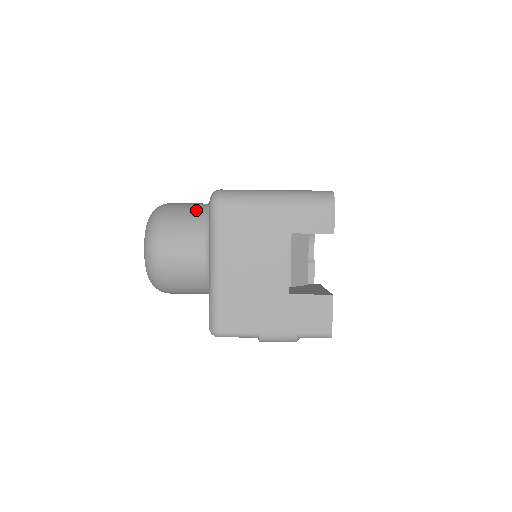
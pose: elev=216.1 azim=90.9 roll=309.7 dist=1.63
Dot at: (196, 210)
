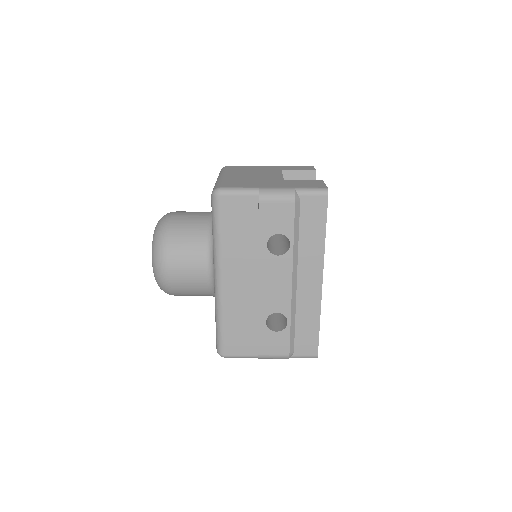
Dot at: occluded
